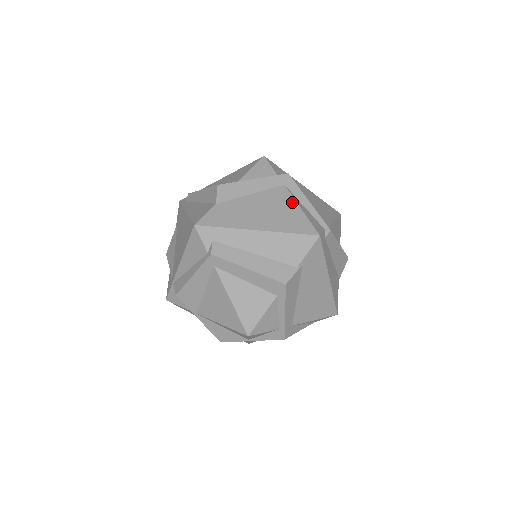
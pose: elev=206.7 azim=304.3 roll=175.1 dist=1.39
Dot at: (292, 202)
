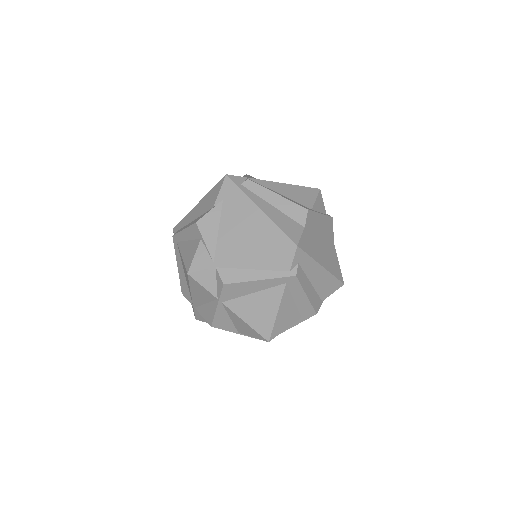
Dot at: (334, 246)
